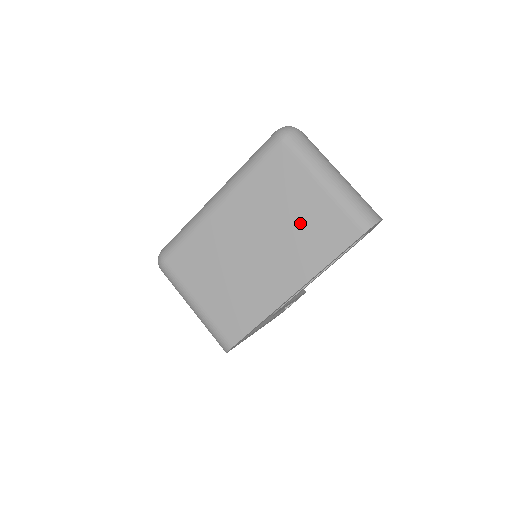
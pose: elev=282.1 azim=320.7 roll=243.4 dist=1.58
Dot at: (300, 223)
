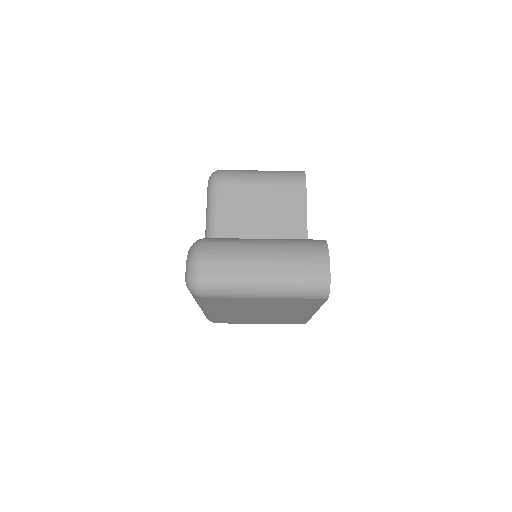
Dot at: (275, 306)
